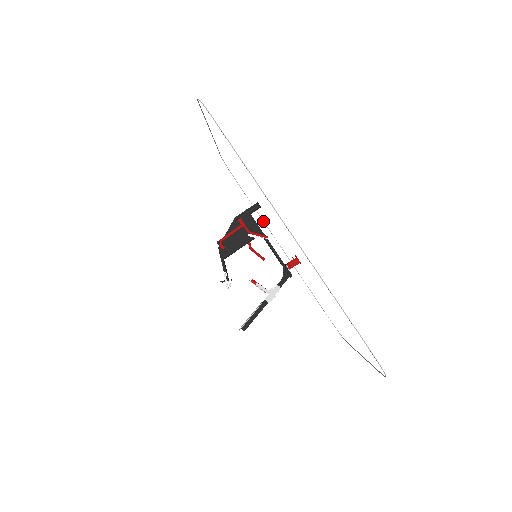
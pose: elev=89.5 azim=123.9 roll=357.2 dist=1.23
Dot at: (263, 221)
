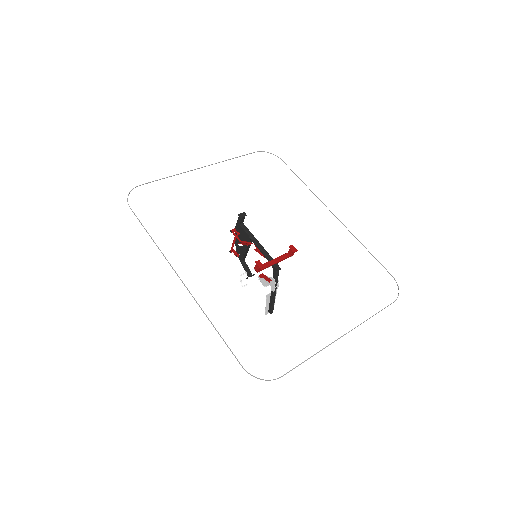
Dot at: (312, 192)
